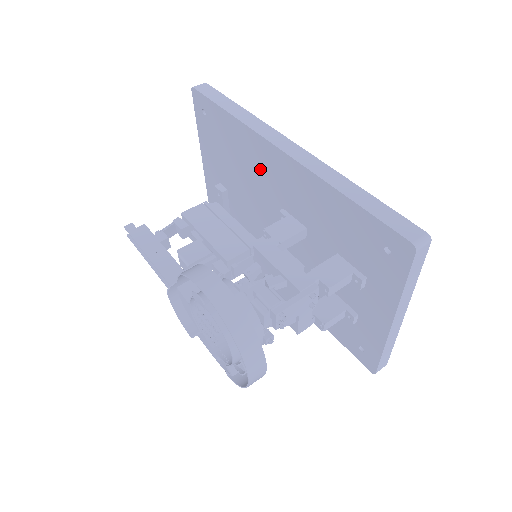
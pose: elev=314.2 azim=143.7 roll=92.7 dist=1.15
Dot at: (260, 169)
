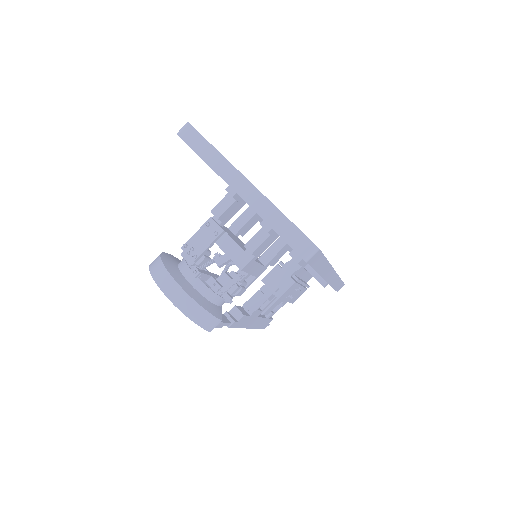
Dot at: occluded
